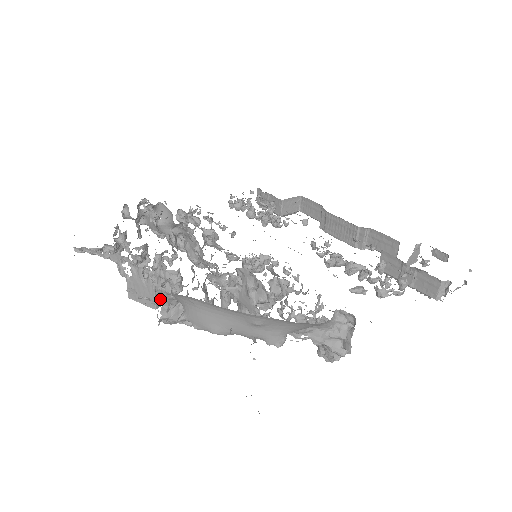
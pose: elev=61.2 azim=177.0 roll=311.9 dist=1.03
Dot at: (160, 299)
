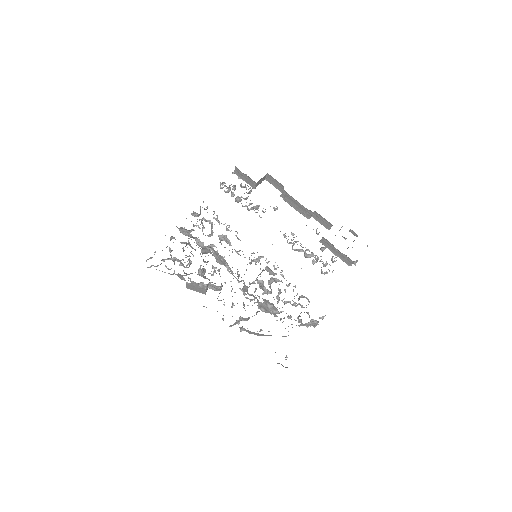
Dot at: (207, 289)
